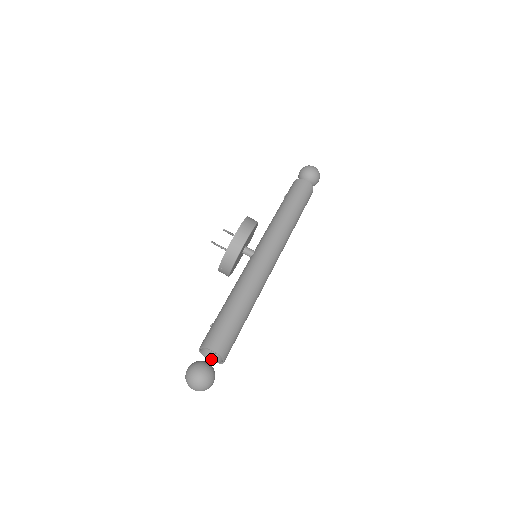
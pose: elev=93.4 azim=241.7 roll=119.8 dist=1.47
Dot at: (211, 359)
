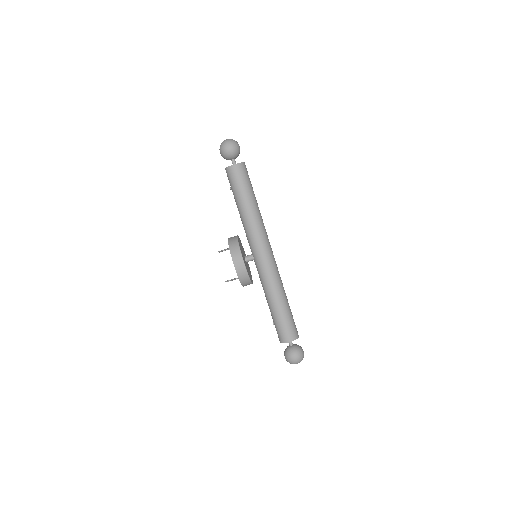
Dot at: (291, 342)
